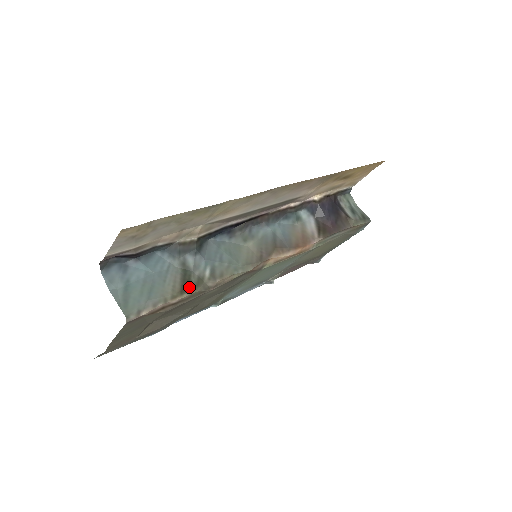
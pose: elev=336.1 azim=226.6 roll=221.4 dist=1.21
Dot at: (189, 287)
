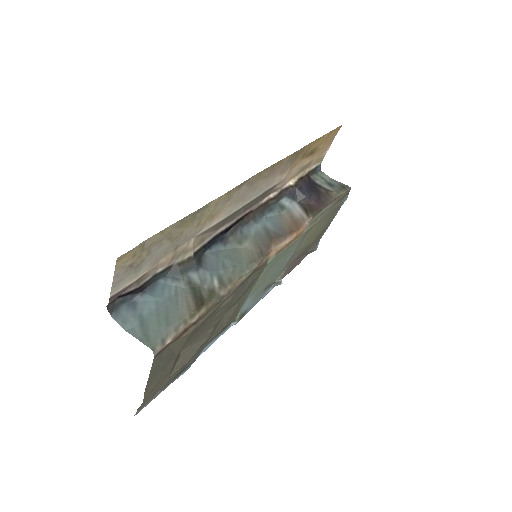
Dot at: (203, 302)
